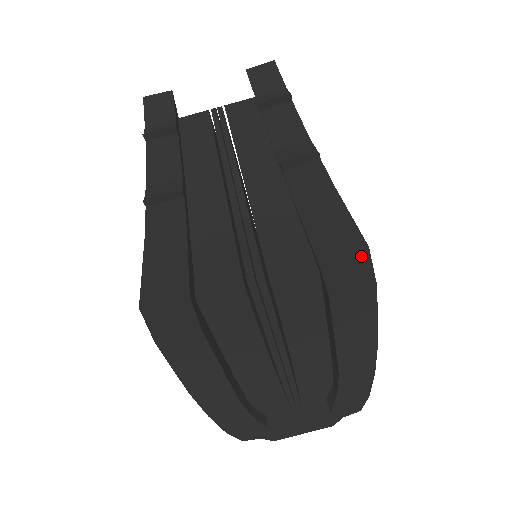
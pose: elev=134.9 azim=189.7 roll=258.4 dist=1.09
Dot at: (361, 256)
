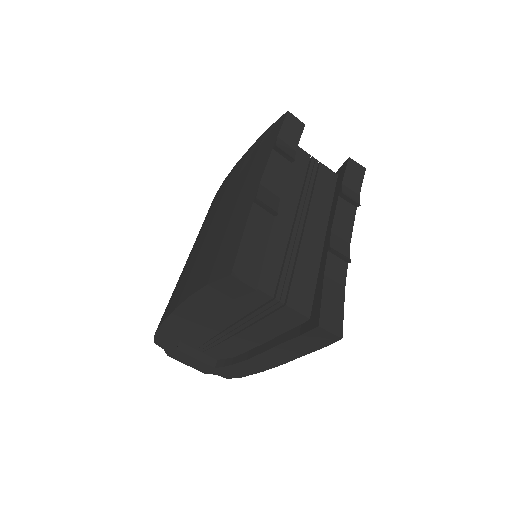
Dot at: (335, 338)
